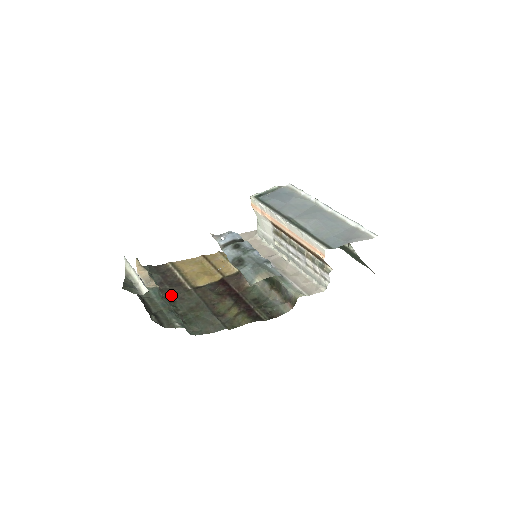
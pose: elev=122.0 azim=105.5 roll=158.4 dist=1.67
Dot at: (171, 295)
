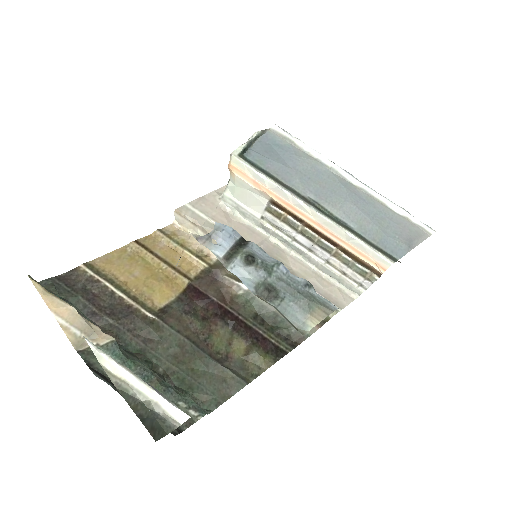
Dot at: (127, 338)
